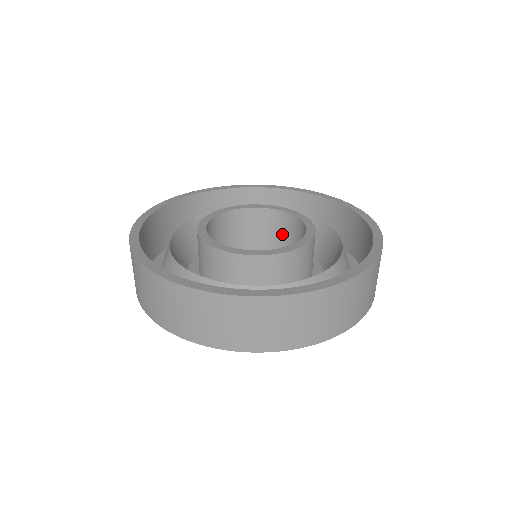
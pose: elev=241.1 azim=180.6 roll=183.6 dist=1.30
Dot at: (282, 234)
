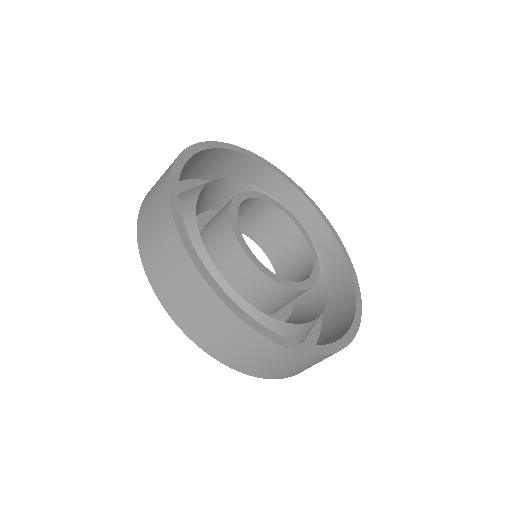
Dot at: (246, 214)
